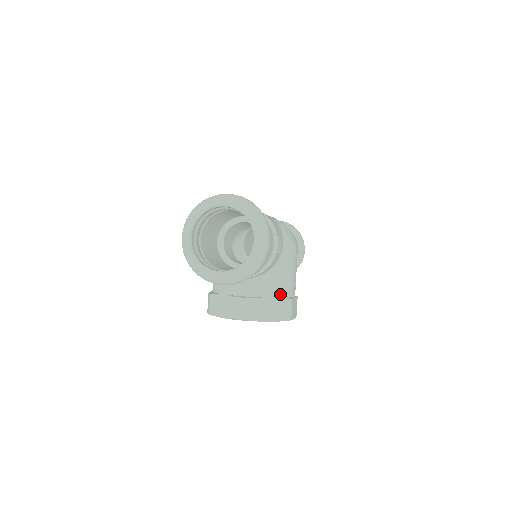
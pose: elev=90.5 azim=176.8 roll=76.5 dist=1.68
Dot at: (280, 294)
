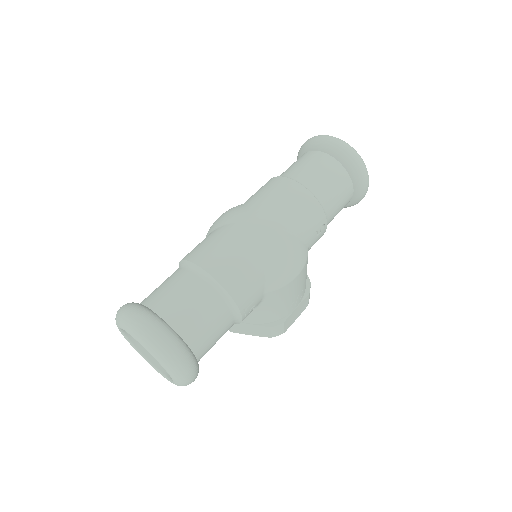
Dot at: (267, 321)
